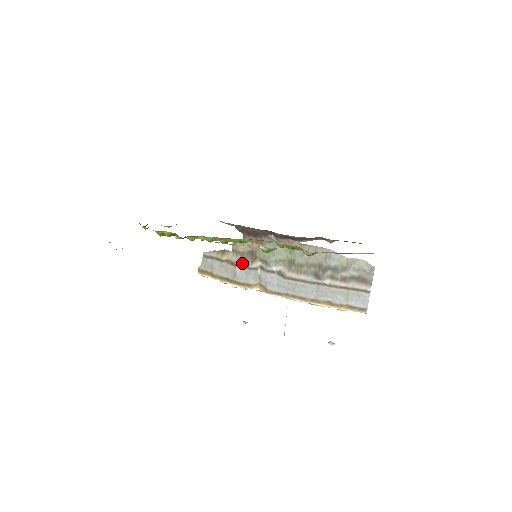
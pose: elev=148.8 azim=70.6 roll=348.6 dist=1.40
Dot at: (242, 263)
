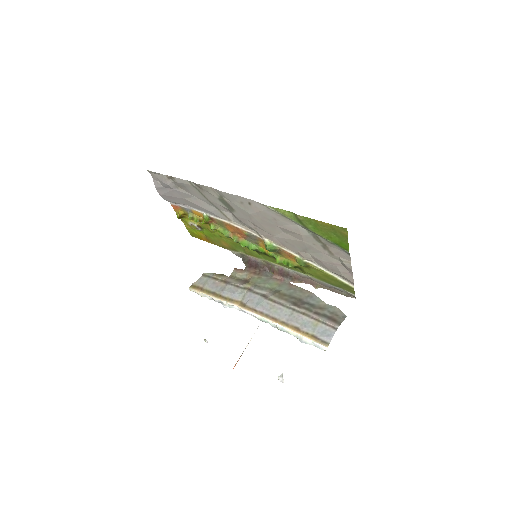
Dot at: (234, 282)
